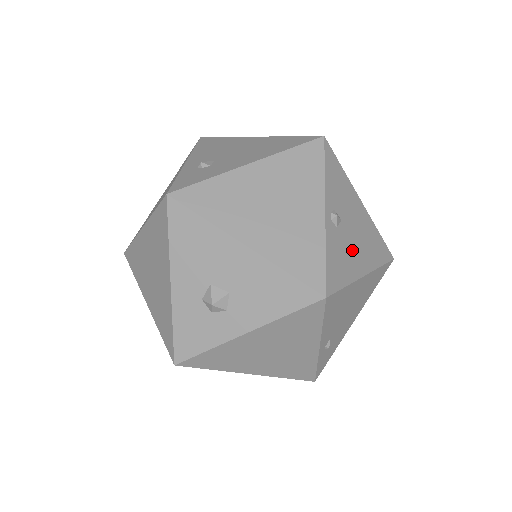
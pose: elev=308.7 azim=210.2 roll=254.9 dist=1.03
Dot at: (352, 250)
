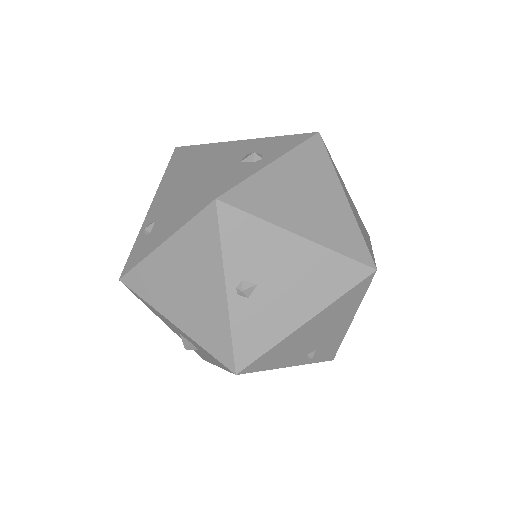
Dot at: (280, 307)
